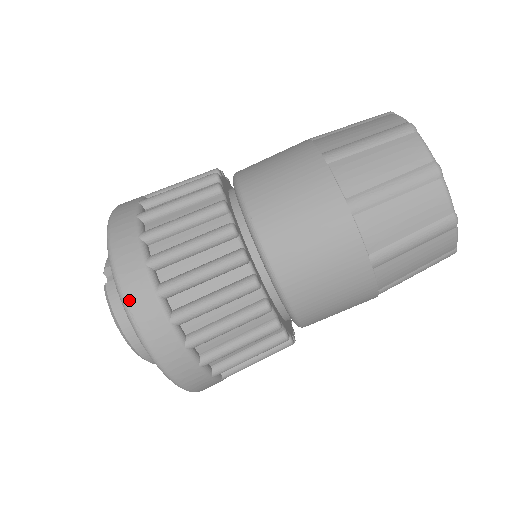
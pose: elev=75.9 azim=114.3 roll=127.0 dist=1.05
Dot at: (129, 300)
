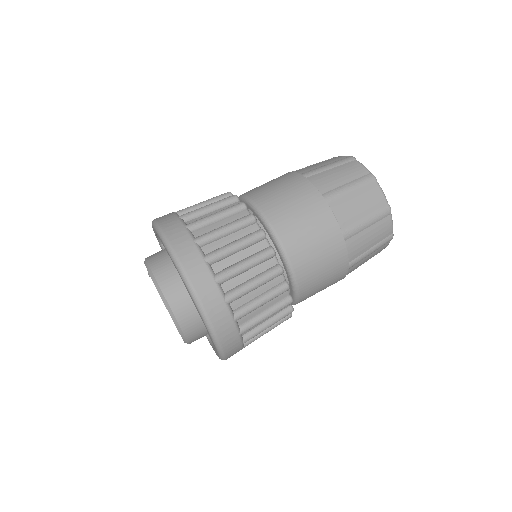
Dot at: occluded
